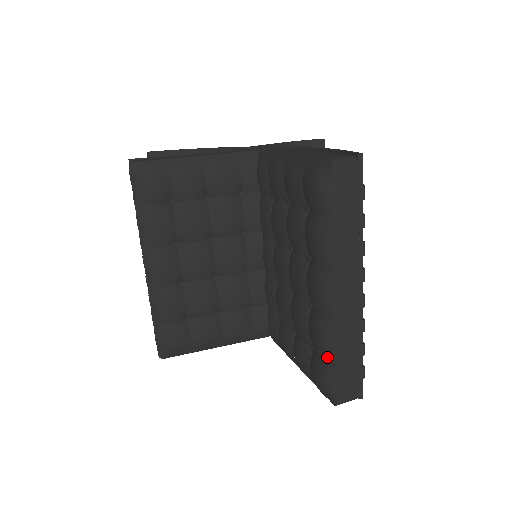
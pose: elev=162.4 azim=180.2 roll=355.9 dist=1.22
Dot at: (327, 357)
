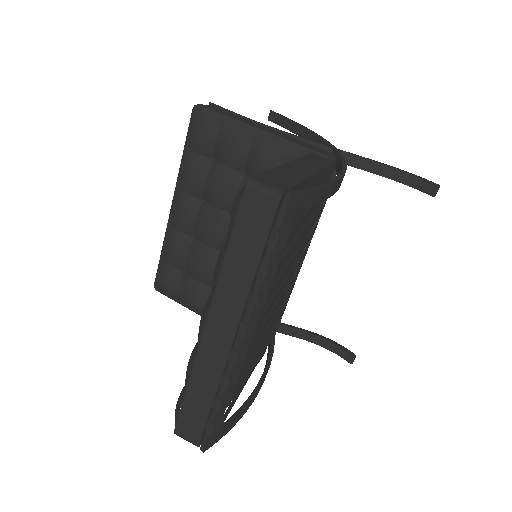
Dot at: (185, 382)
